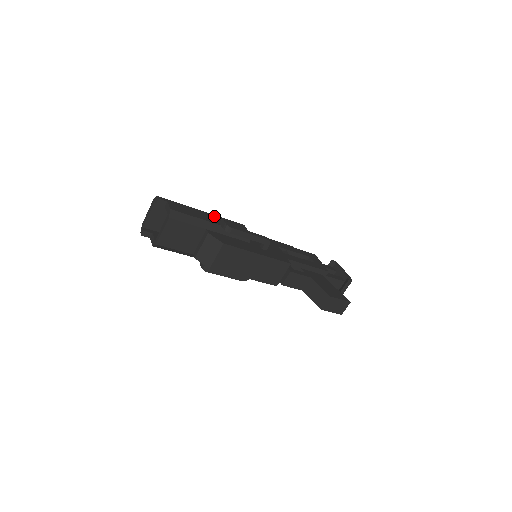
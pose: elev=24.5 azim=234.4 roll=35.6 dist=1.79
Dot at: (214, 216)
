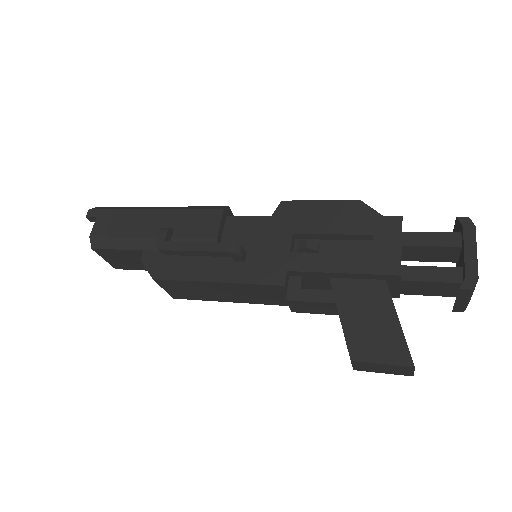
Dot at: (166, 213)
